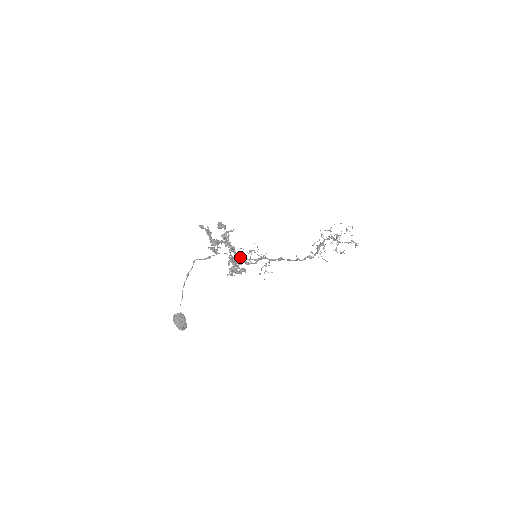
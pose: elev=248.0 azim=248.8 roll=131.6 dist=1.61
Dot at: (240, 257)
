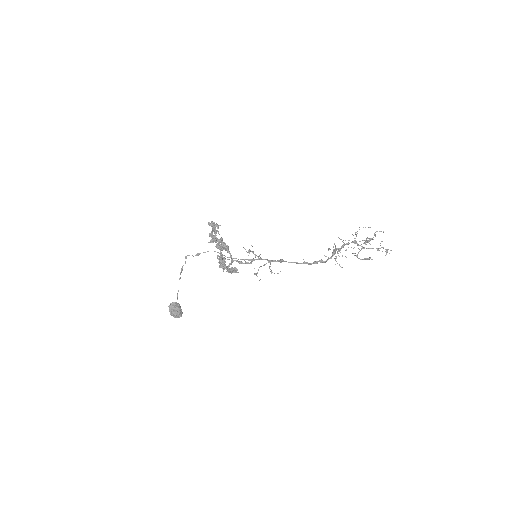
Dot at: (222, 257)
